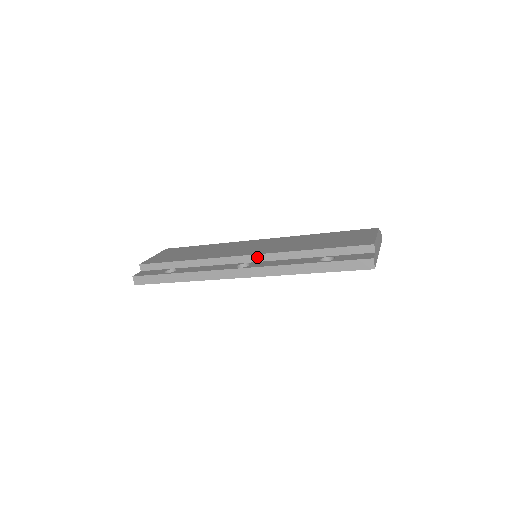
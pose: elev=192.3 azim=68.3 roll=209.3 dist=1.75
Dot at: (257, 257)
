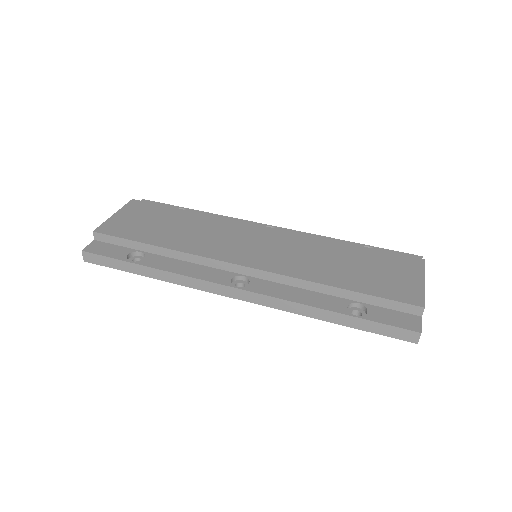
Dot at: (261, 273)
